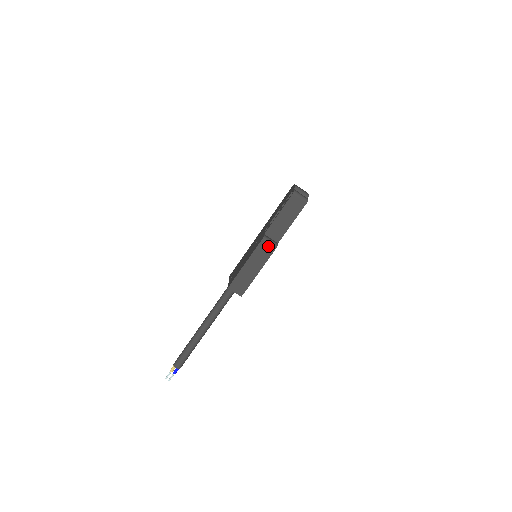
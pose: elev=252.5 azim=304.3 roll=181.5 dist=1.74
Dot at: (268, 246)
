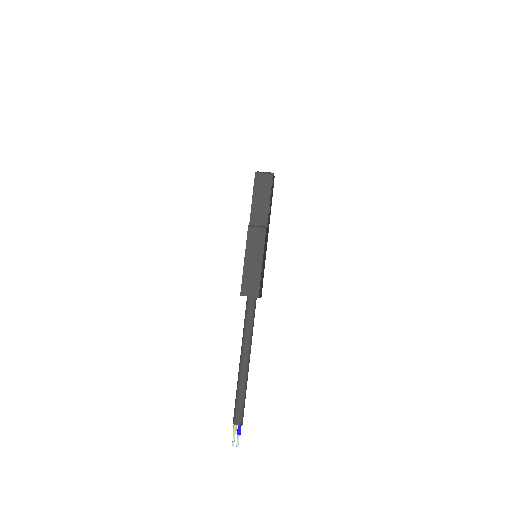
Dot at: (257, 232)
